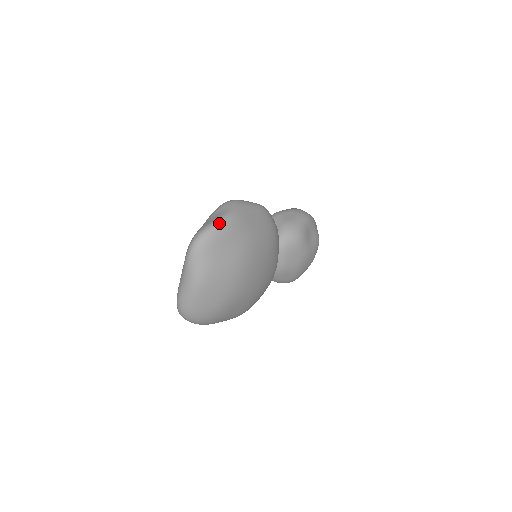
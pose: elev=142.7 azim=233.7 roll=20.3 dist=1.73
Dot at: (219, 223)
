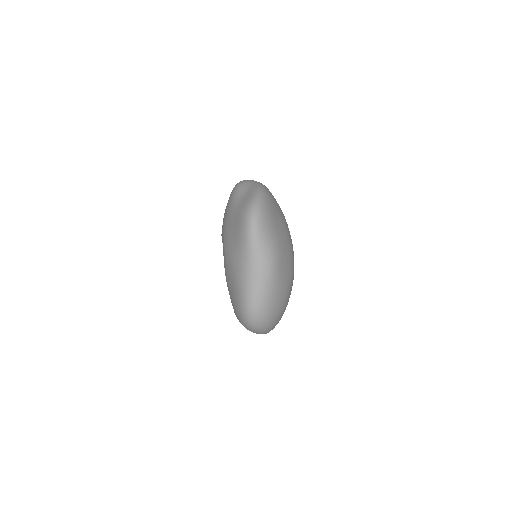
Dot at: (262, 191)
